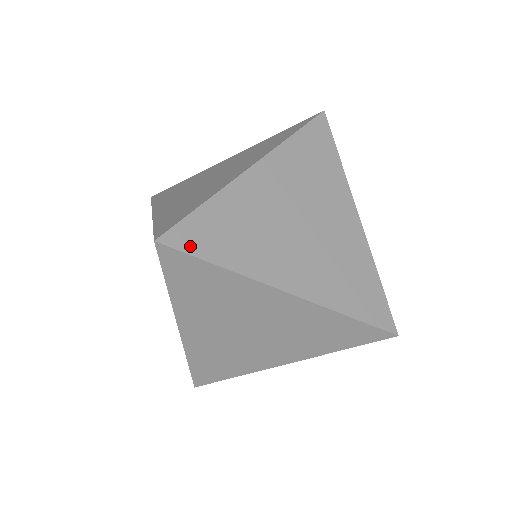
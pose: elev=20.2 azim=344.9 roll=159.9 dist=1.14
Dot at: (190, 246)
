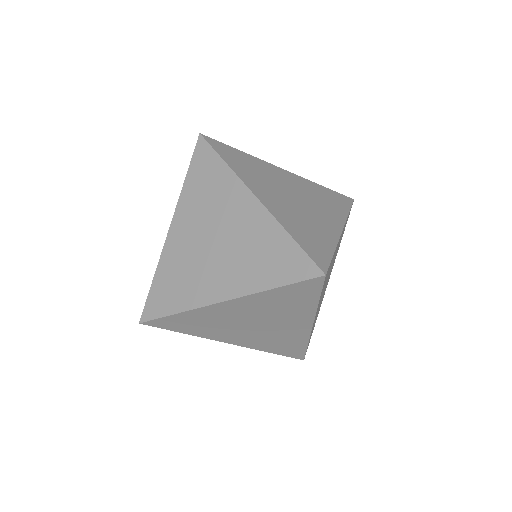
Dot at: occluded
